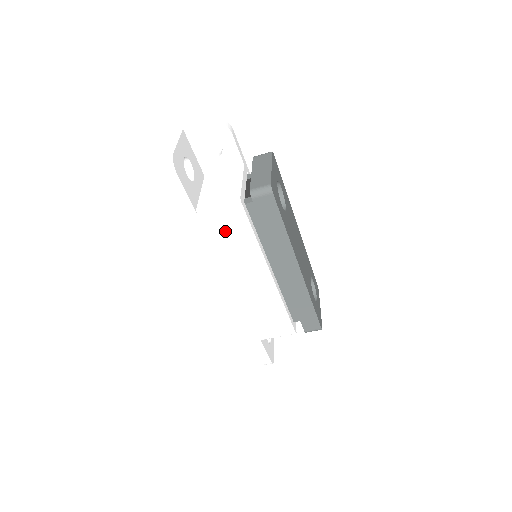
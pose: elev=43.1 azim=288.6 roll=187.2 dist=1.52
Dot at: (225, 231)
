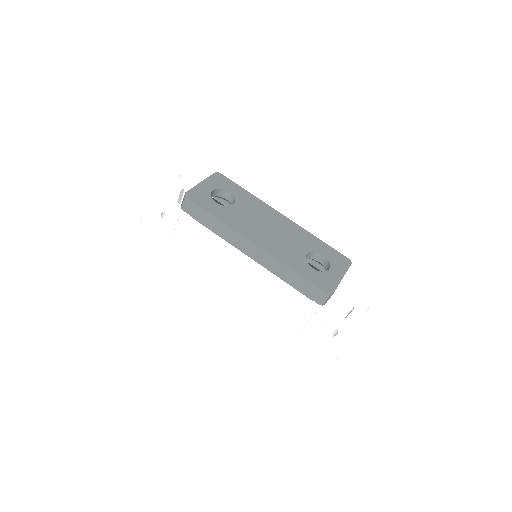
Dot at: (194, 244)
